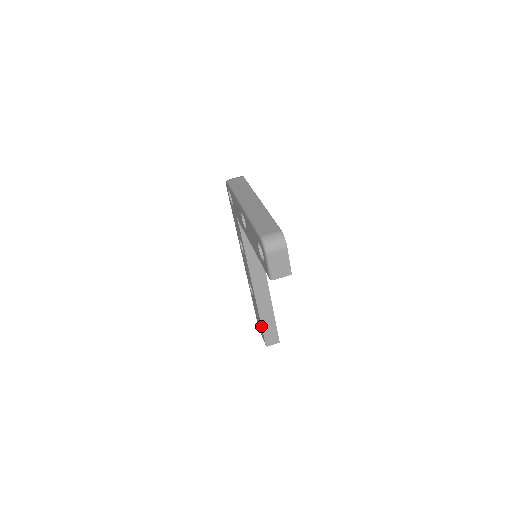
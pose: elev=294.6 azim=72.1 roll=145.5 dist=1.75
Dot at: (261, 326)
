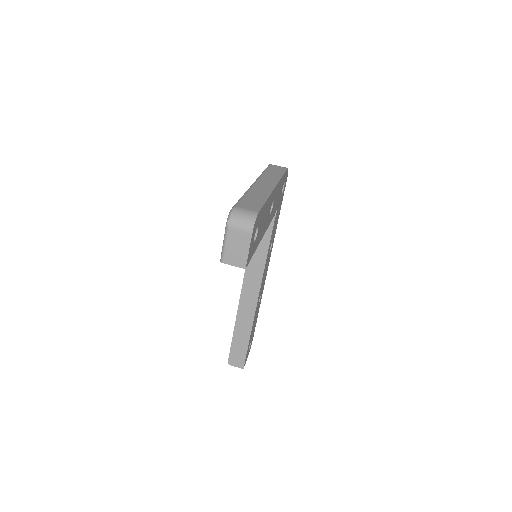
Dot at: (232, 338)
